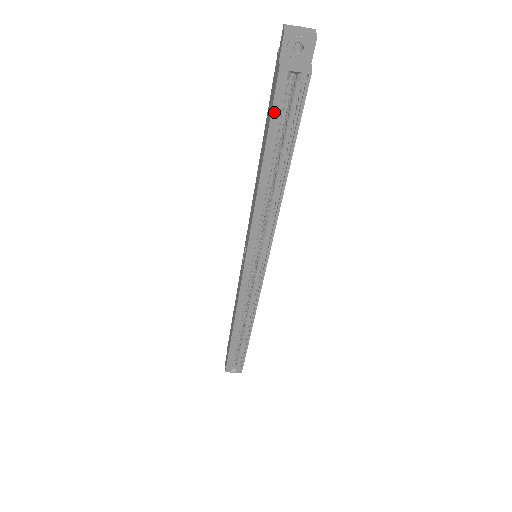
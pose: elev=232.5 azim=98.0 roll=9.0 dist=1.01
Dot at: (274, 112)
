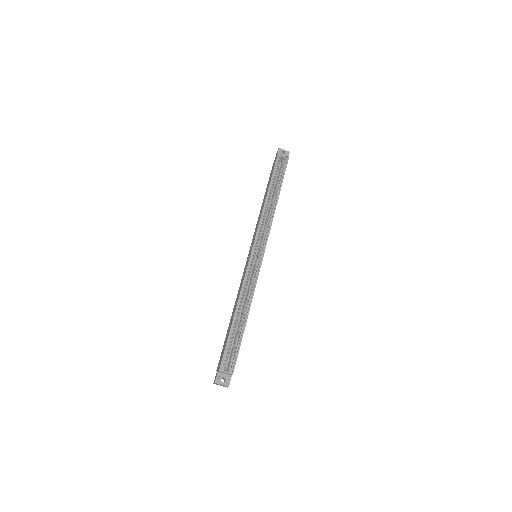
Dot at: (275, 167)
